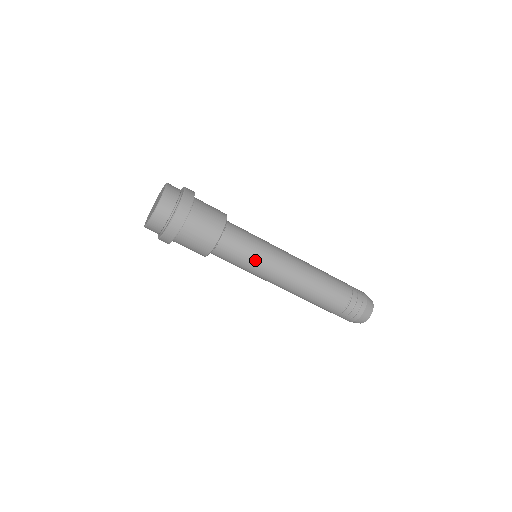
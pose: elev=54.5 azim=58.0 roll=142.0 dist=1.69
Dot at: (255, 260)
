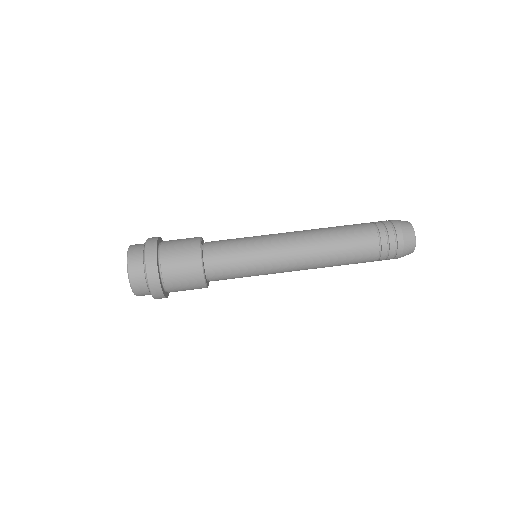
Dot at: (252, 260)
